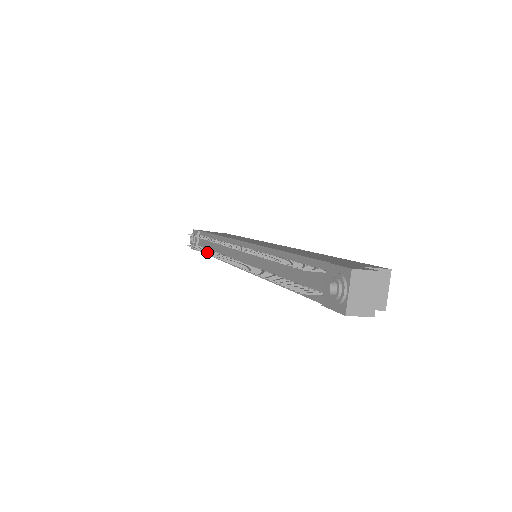
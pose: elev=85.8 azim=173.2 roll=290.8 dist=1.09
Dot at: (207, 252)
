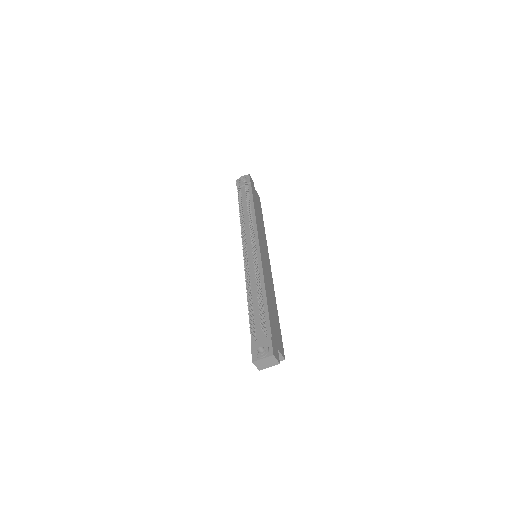
Dot at: occluded
